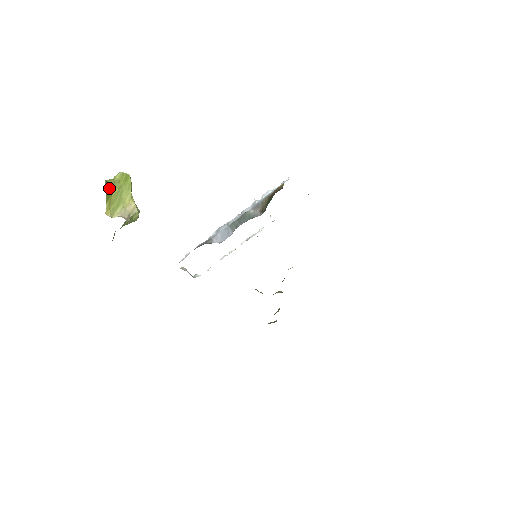
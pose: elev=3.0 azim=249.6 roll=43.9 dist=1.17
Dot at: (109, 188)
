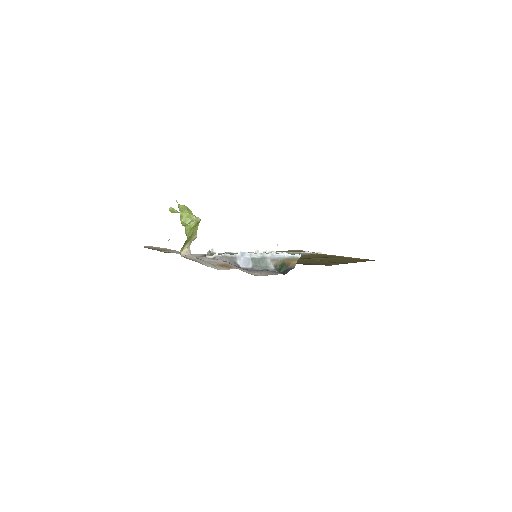
Dot at: (187, 238)
